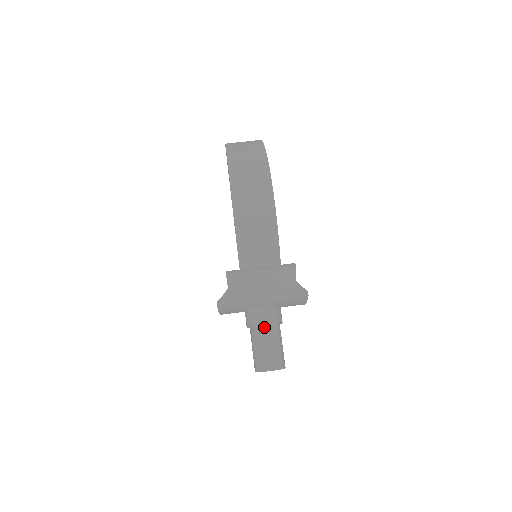
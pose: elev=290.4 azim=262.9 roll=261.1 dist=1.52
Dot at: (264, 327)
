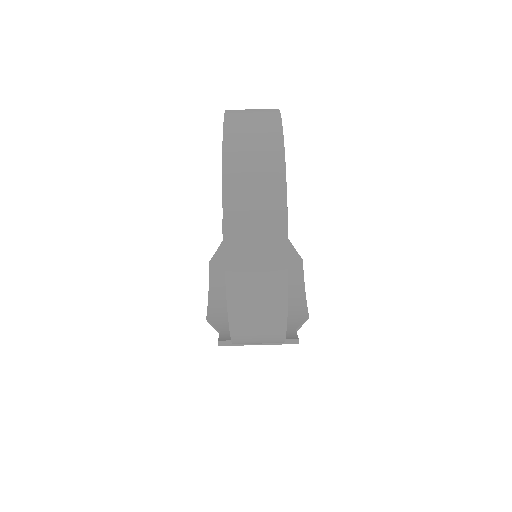
Dot at: occluded
